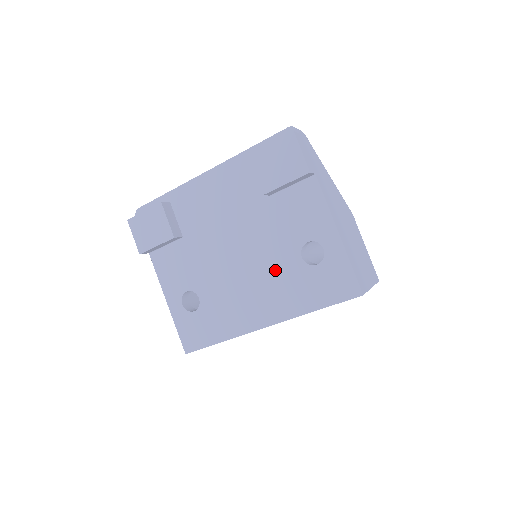
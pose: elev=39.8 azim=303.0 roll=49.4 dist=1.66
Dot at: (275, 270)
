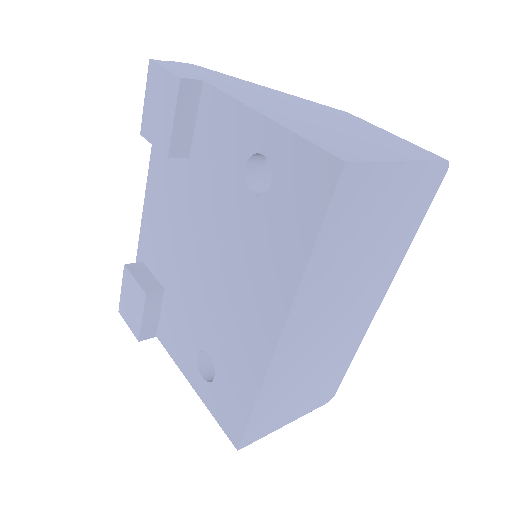
Dot at: (241, 242)
